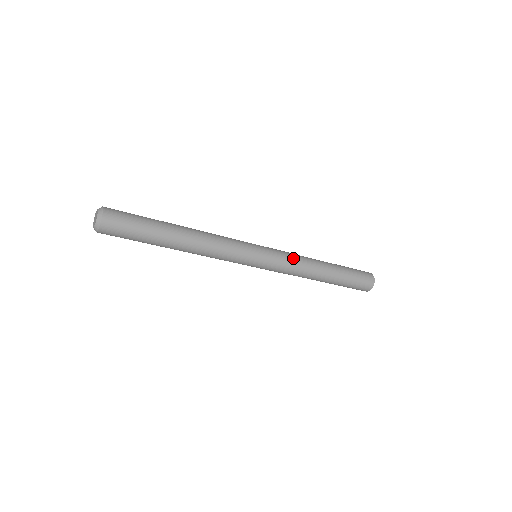
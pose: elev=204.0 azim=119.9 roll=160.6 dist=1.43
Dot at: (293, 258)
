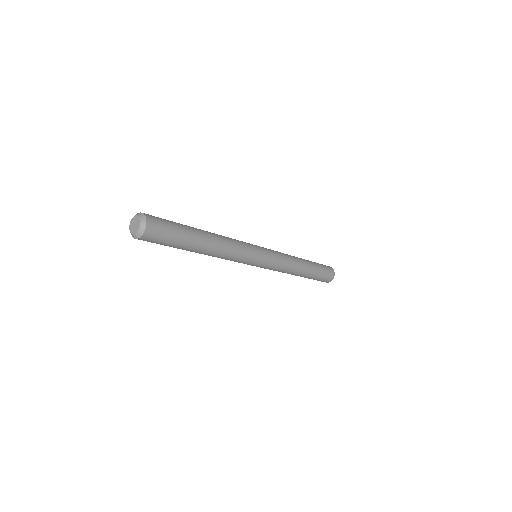
Dot at: (284, 264)
